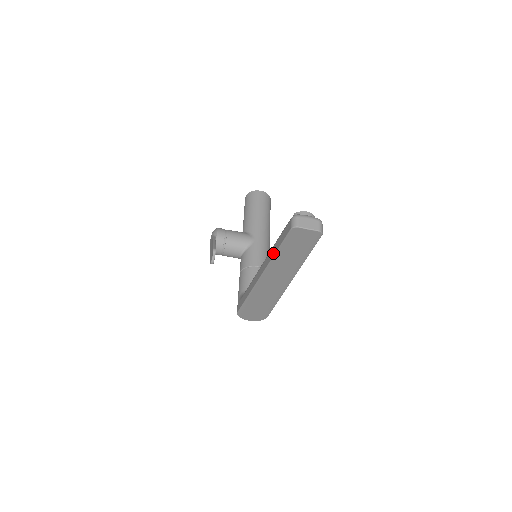
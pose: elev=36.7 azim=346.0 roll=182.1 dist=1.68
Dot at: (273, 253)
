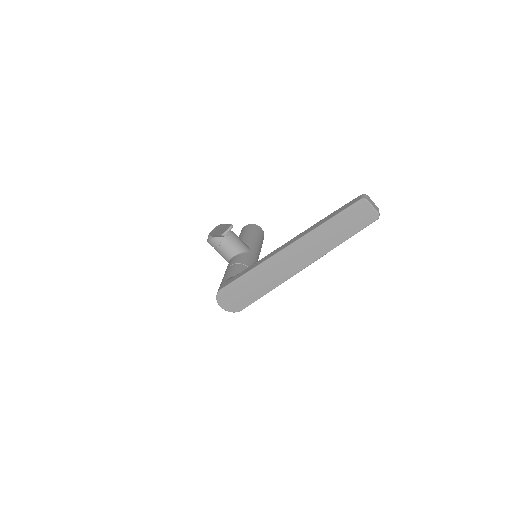
Dot at: (320, 223)
